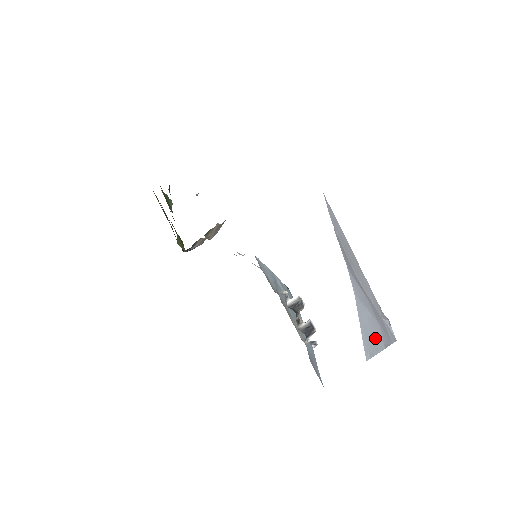
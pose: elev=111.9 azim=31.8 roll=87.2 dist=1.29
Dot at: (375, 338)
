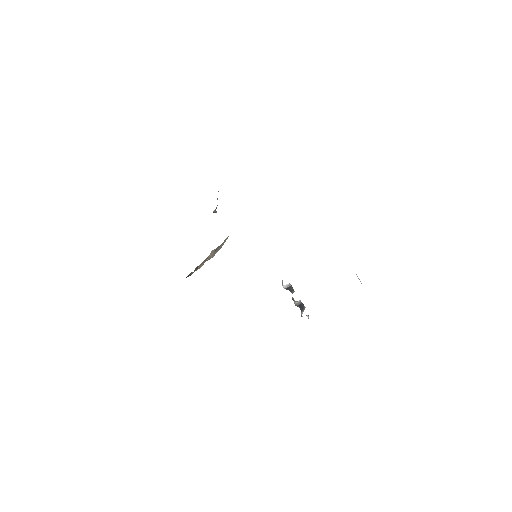
Dot at: occluded
